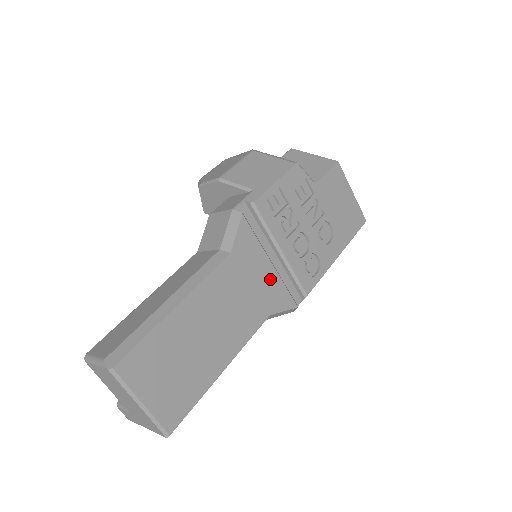
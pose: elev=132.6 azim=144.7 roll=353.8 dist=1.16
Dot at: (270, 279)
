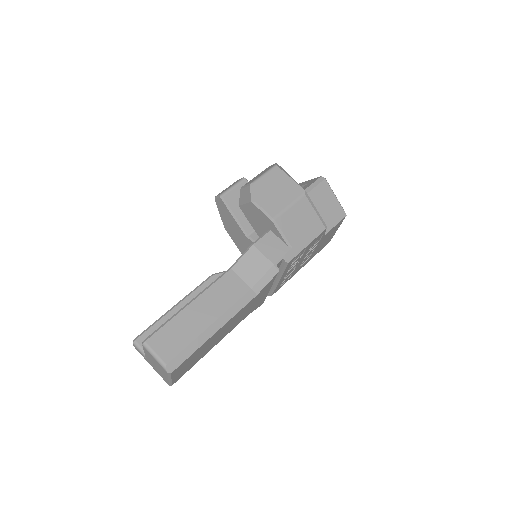
Dot at: occluded
